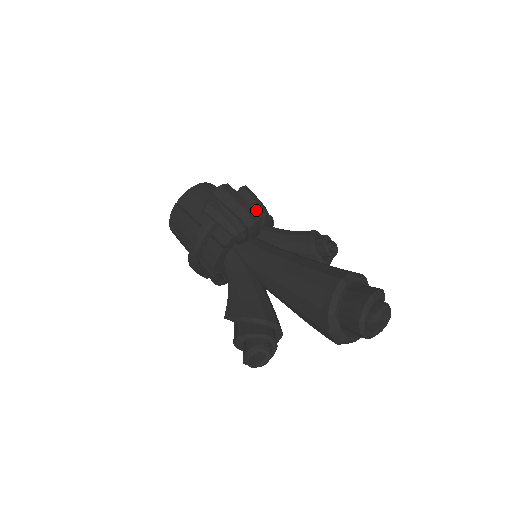
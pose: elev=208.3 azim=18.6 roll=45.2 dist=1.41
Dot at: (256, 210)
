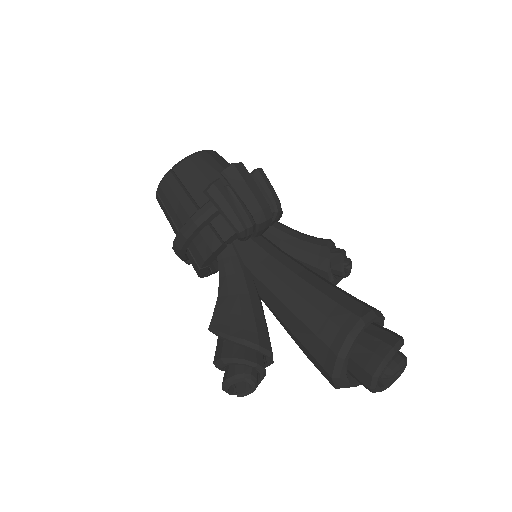
Dot at: (269, 203)
